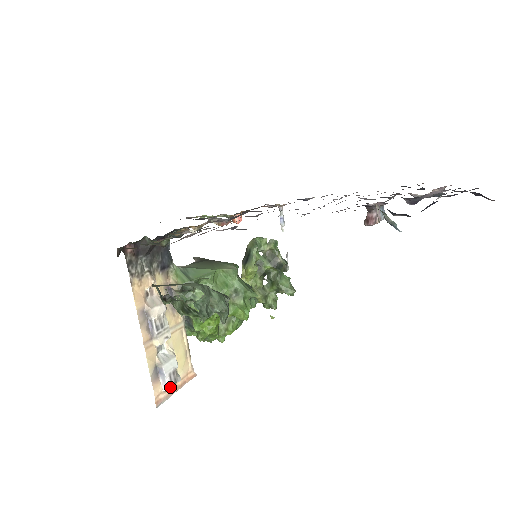
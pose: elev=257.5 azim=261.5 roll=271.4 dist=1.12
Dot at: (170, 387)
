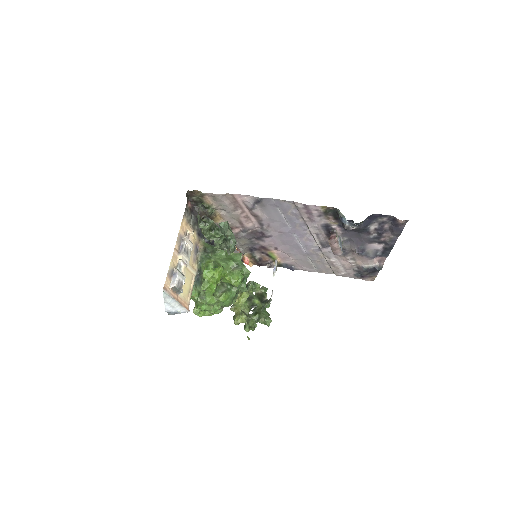
Dot at: (176, 286)
